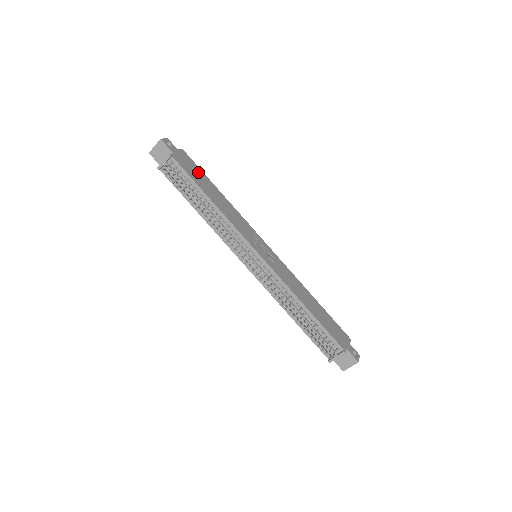
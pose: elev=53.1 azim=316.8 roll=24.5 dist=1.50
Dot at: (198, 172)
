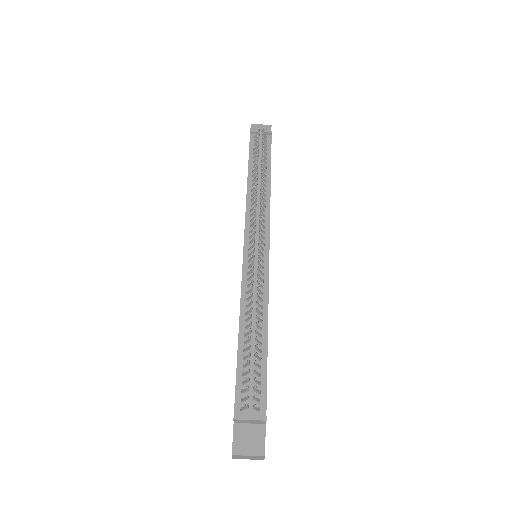
Dot at: occluded
